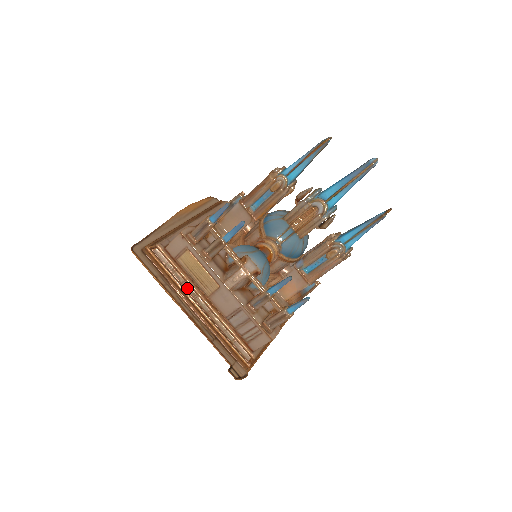
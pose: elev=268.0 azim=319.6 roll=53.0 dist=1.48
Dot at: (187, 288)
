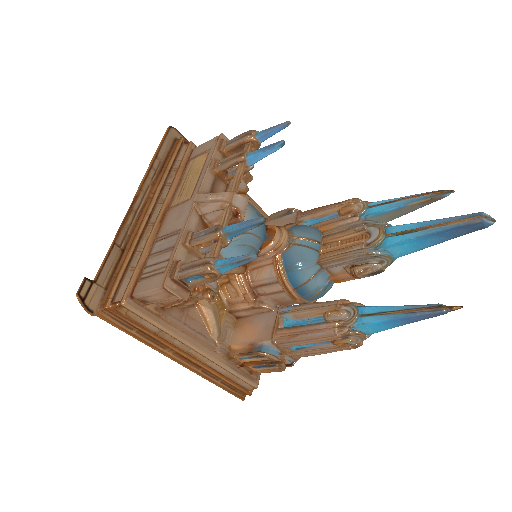
Dot at: (165, 190)
